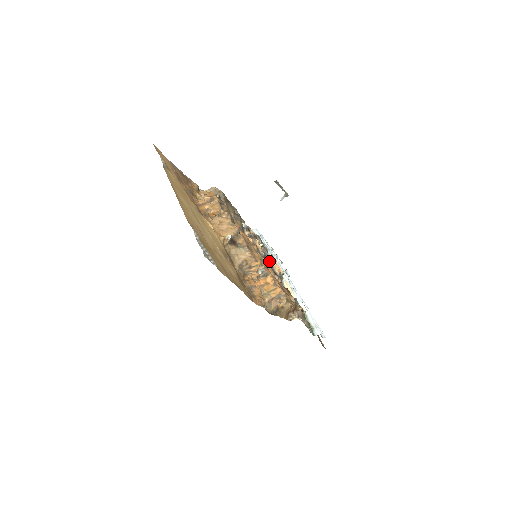
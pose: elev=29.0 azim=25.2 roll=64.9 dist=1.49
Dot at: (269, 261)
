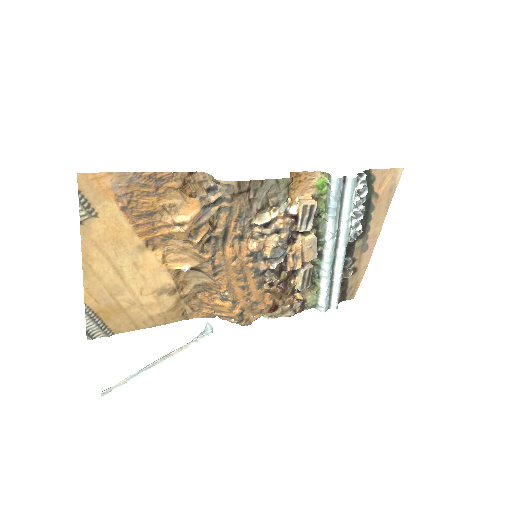
Dot at: (278, 261)
